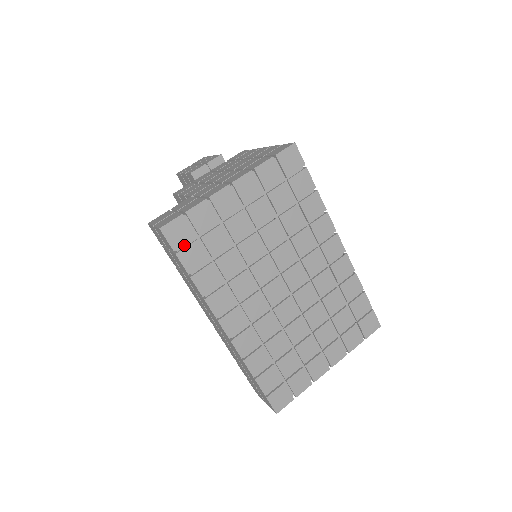
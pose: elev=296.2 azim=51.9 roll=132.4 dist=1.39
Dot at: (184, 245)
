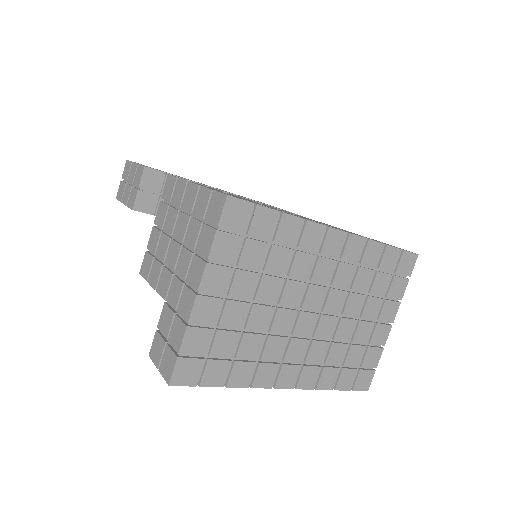
Dot at: (200, 372)
